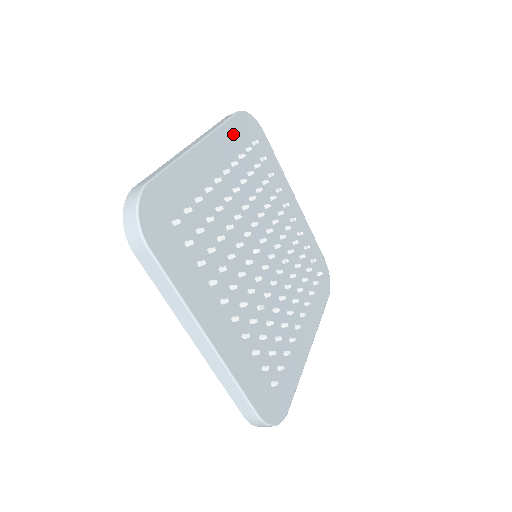
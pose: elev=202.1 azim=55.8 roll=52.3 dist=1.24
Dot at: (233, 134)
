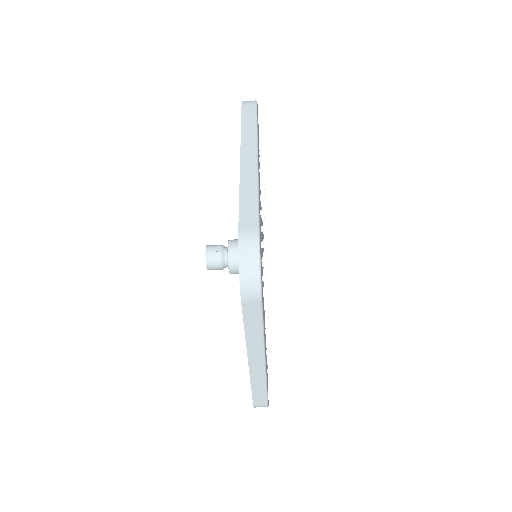
Dot at: occluded
